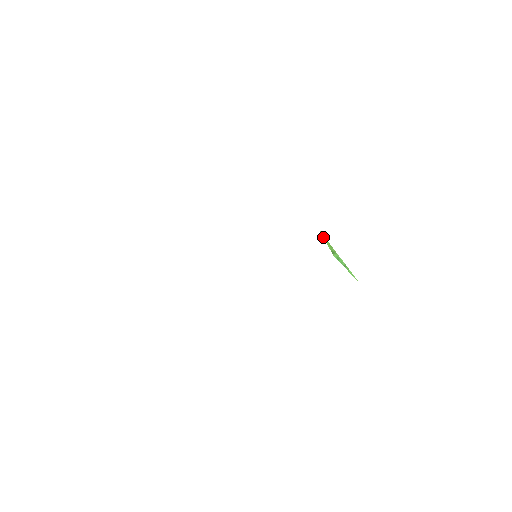
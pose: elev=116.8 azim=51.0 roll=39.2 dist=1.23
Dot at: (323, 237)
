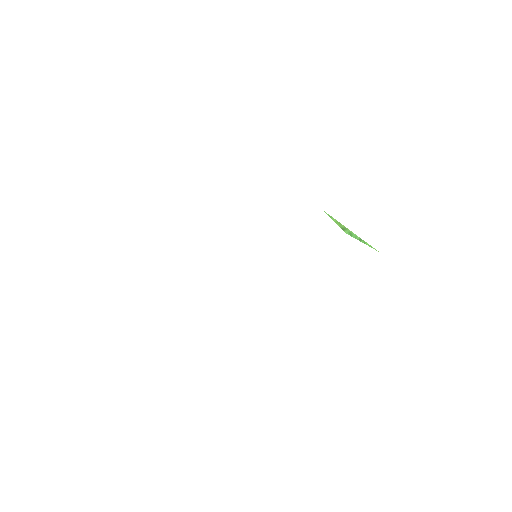
Dot at: occluded
